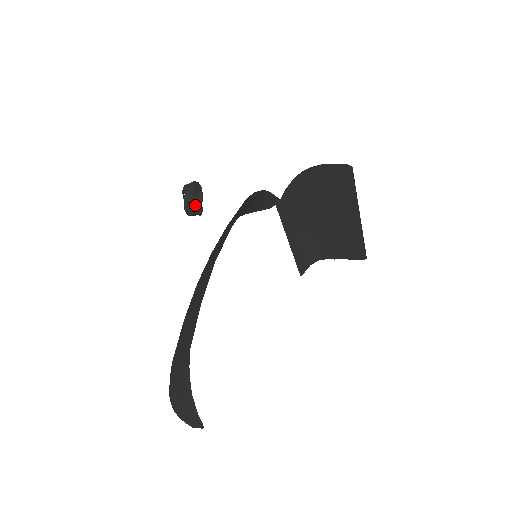
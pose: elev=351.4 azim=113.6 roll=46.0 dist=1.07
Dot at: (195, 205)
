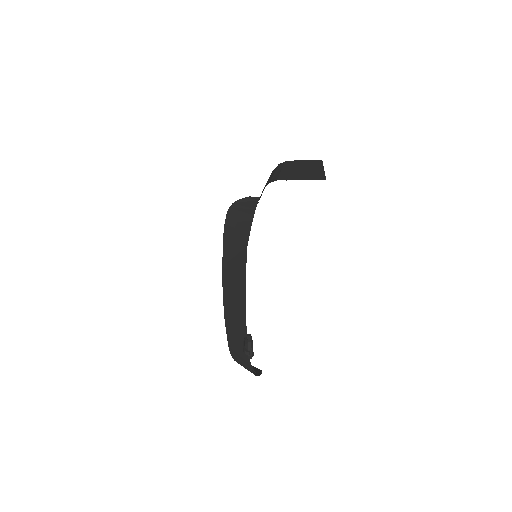
Dot at: occluded
